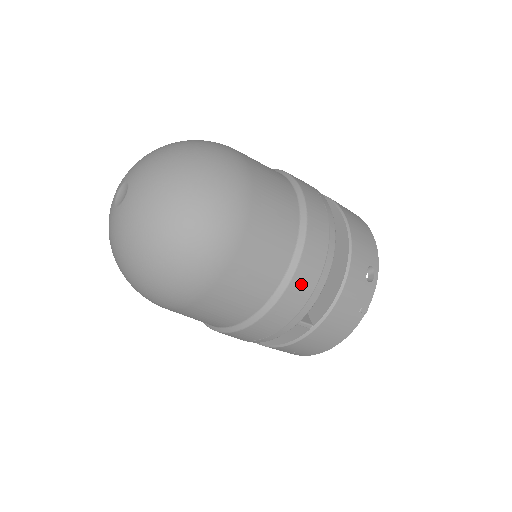
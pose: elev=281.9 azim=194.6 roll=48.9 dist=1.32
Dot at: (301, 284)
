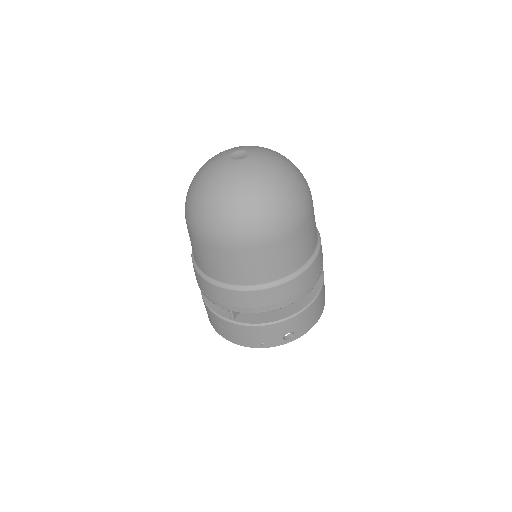
Dot at: (254, 298)
